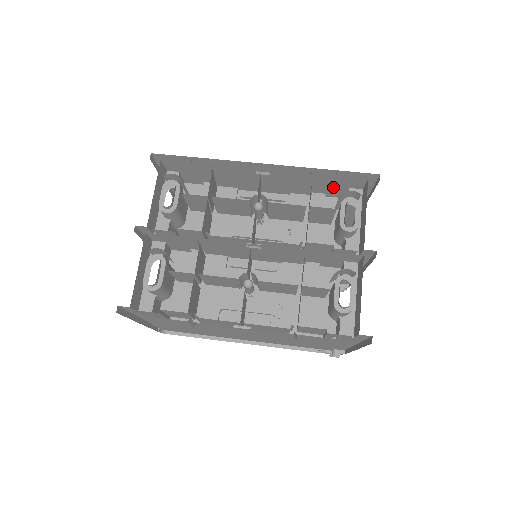
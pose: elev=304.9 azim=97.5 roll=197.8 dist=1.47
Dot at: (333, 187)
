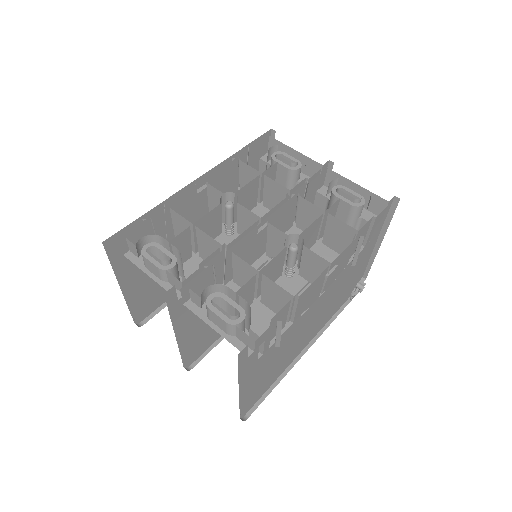
Dot at: occluded
